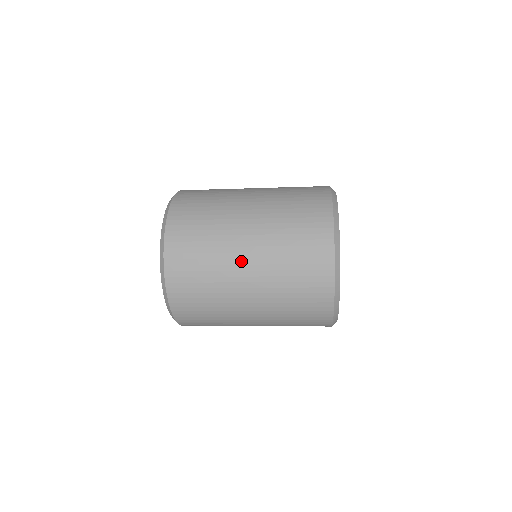
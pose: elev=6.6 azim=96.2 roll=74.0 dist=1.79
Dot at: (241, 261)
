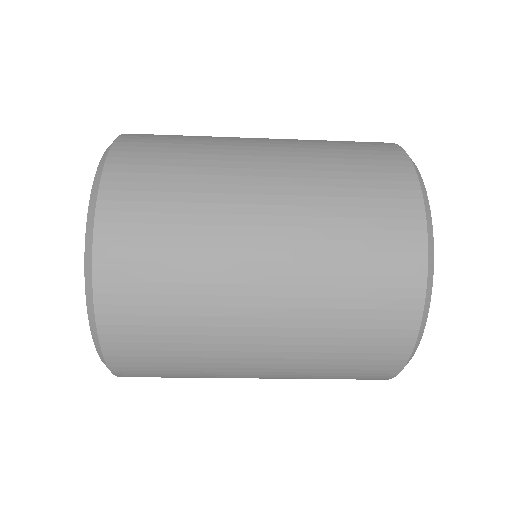
Dot at: (247, 347)
